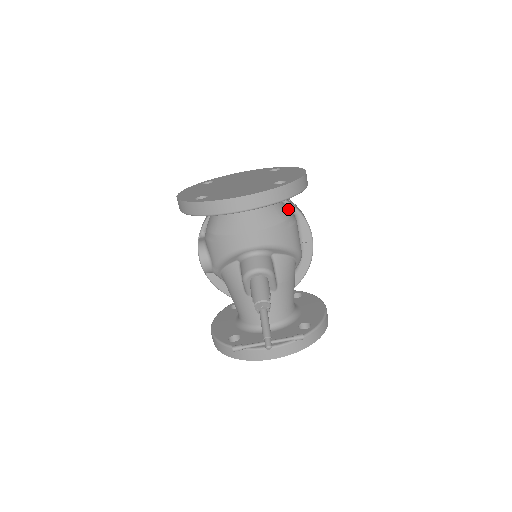
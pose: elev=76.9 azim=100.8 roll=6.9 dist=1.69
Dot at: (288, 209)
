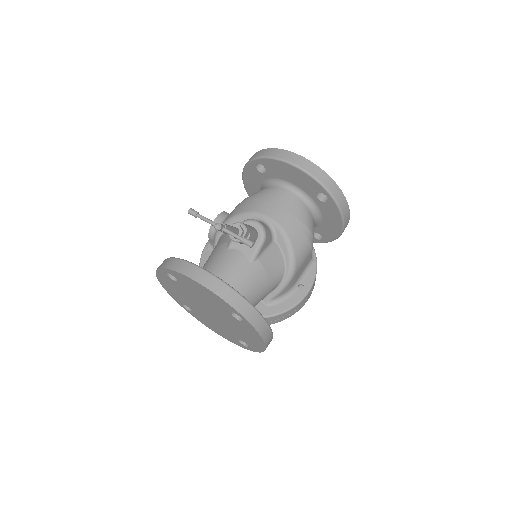
Dot at: occluded
